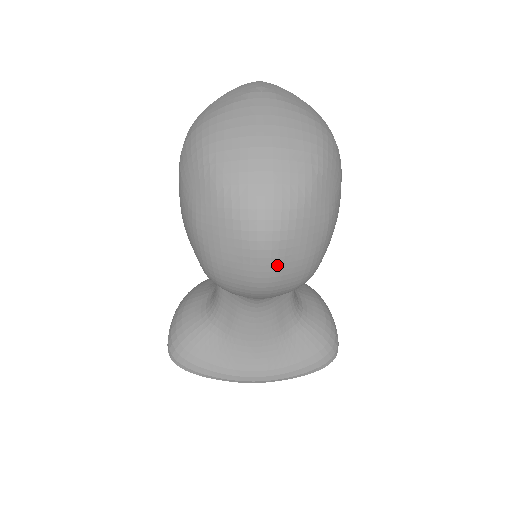
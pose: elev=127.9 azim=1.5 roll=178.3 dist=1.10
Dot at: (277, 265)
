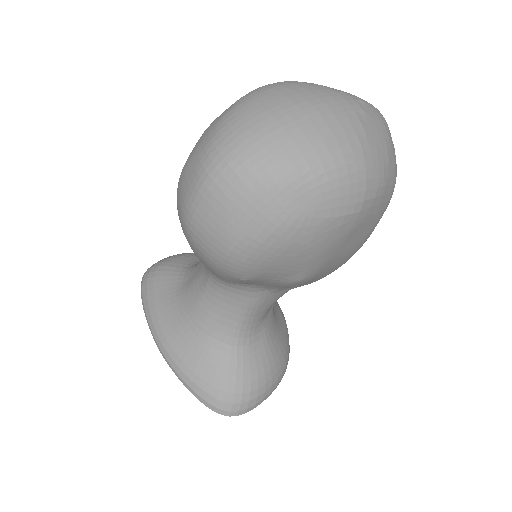
Dot at: (203, 209)
